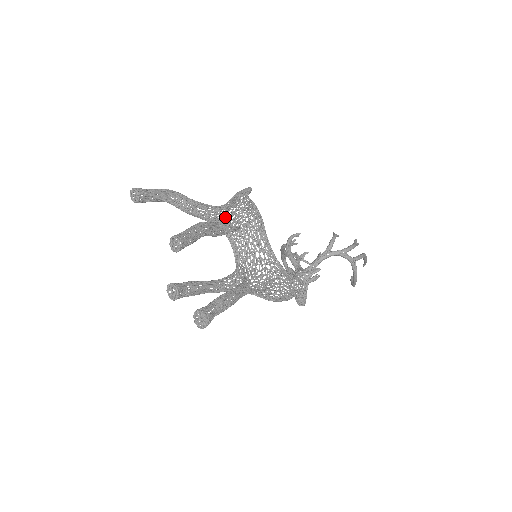
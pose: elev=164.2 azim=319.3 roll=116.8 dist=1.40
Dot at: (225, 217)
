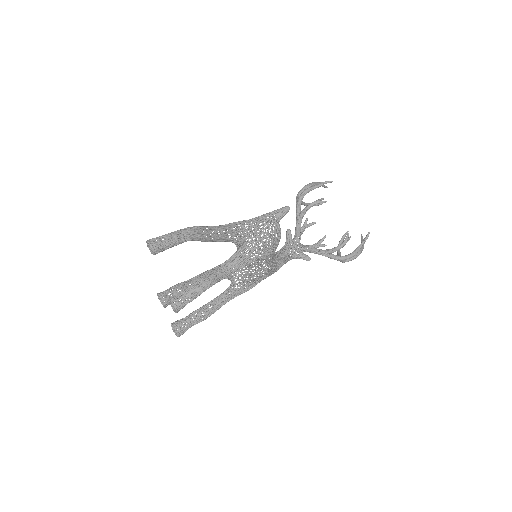
Dot at: (240, 248)
